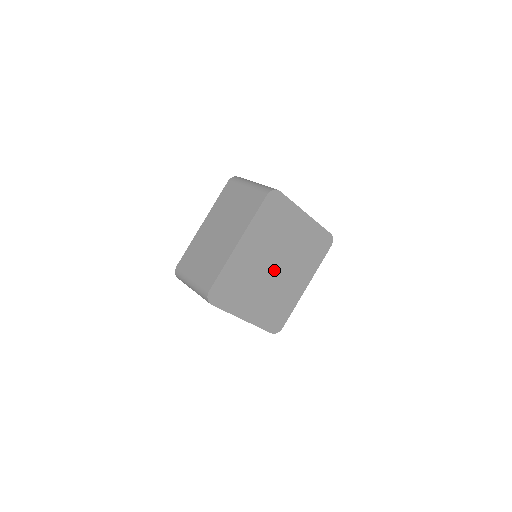
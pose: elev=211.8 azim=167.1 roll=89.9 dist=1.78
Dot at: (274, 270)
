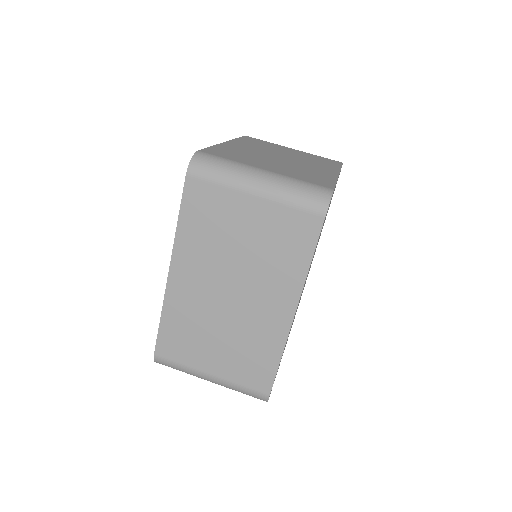
Dot at: occluded
